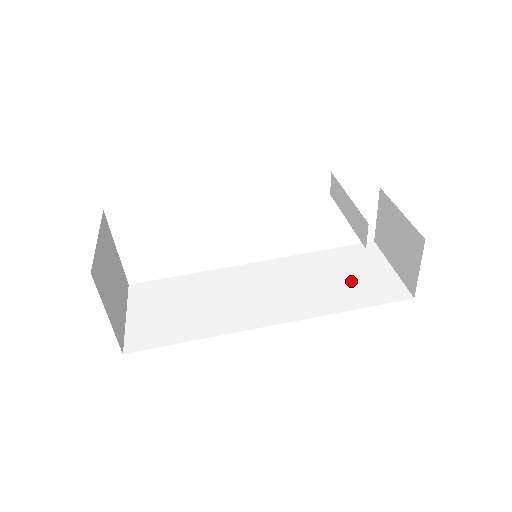
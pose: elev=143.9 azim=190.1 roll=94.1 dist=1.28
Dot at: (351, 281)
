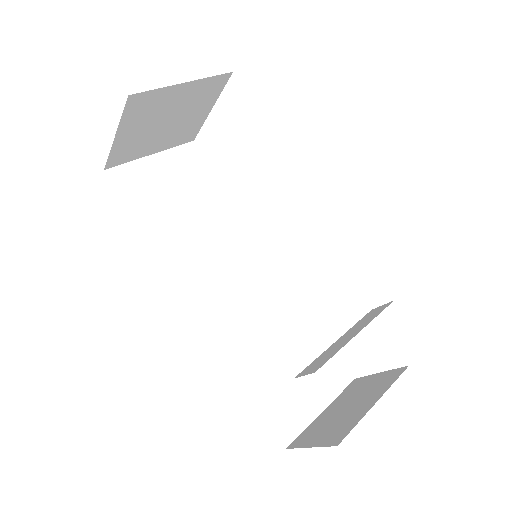
Dot at: (285, 370)
